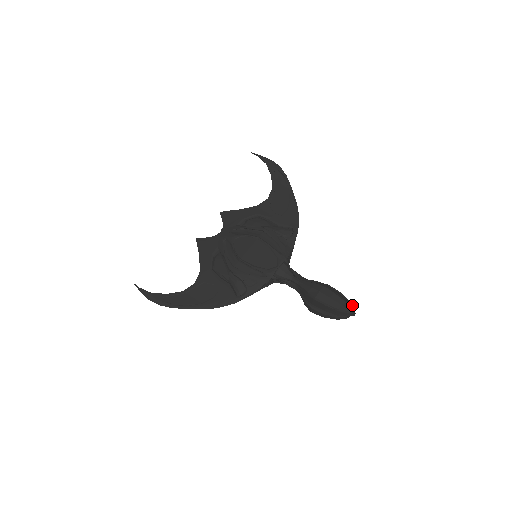
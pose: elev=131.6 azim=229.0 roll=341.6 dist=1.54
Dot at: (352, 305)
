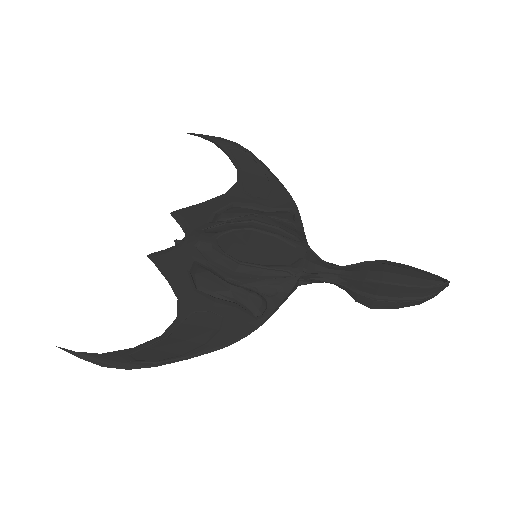
Dot at: occluded
